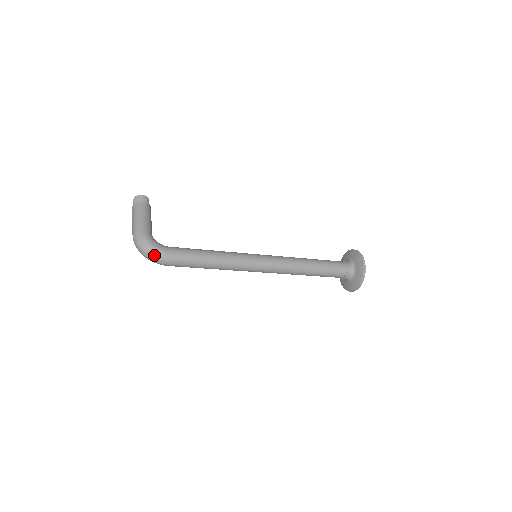
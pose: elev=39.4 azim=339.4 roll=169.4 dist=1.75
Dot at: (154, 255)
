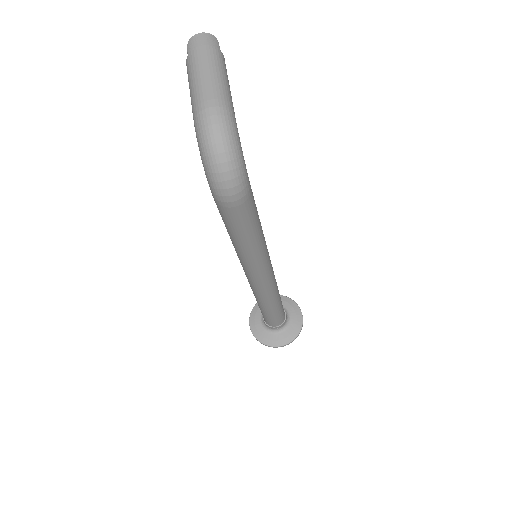
Dot at: (238, 176)
